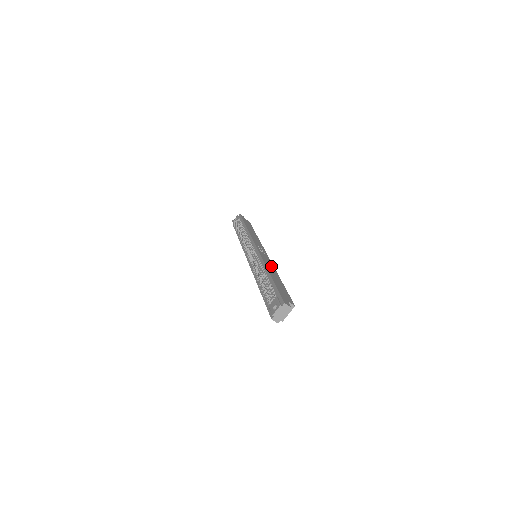
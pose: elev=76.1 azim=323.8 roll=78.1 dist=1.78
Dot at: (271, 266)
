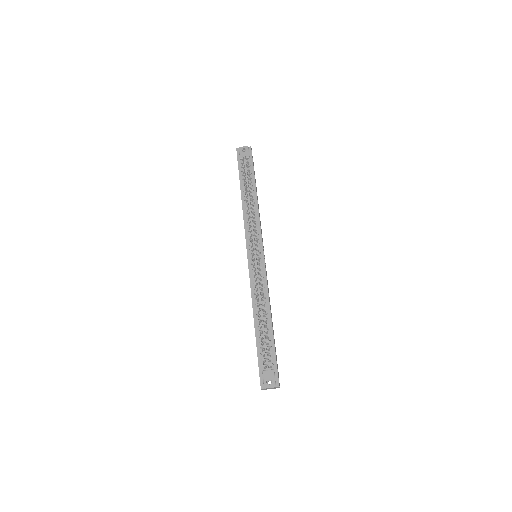
Dot at: occluded
